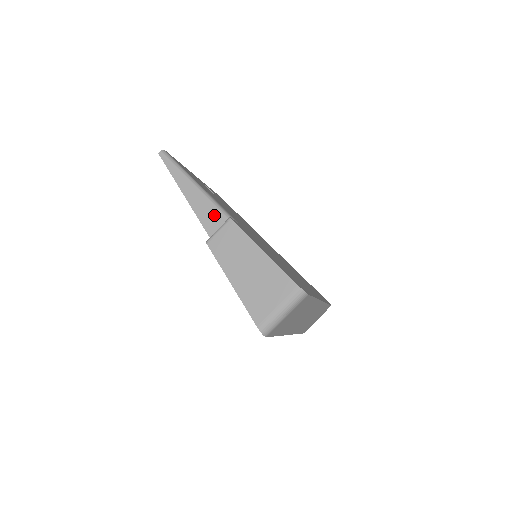
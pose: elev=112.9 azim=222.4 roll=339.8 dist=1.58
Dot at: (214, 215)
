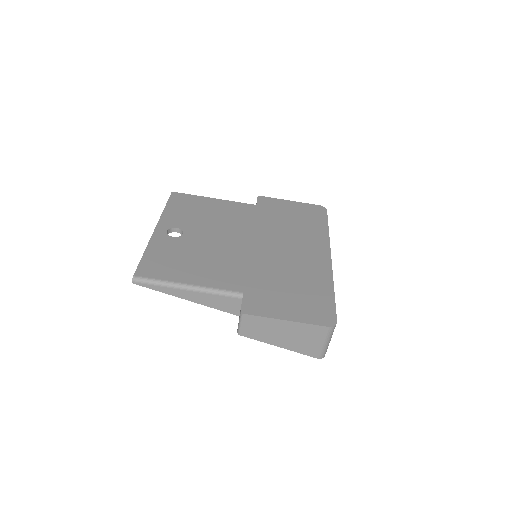
Dot at: (220, 300)
